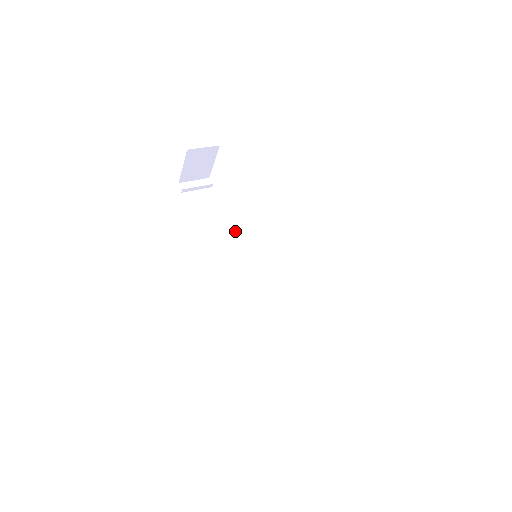
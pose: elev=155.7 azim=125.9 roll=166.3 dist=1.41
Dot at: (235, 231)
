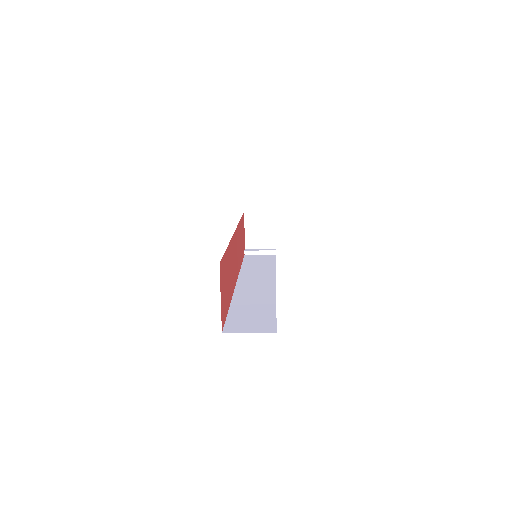
Dot at: (270, 268)
